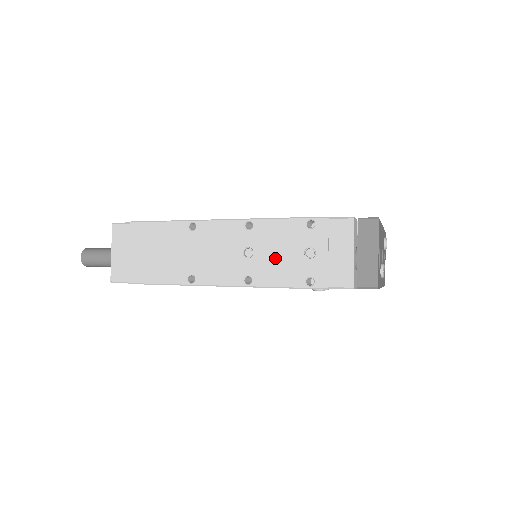
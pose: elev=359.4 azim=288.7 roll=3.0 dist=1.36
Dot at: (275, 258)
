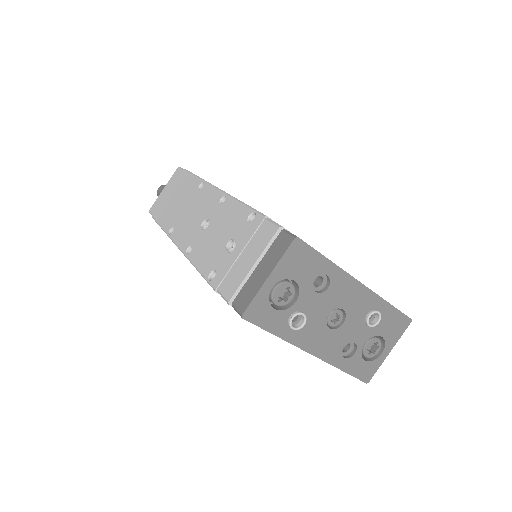
Dot at: (213, 238)
